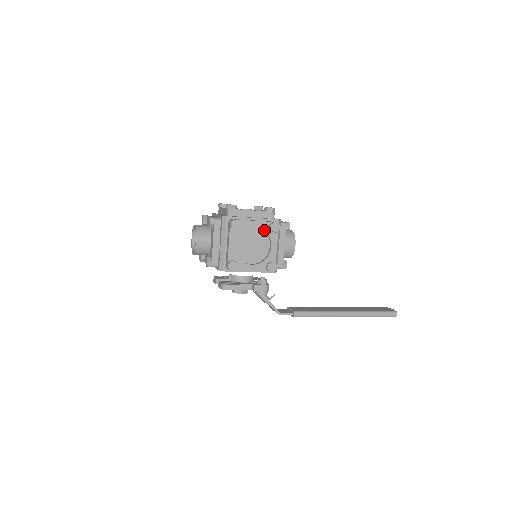
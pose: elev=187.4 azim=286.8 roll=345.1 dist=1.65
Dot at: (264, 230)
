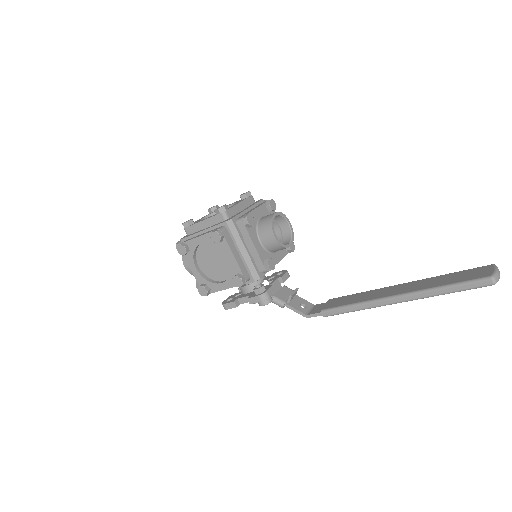
Dot at: (212, 243)
